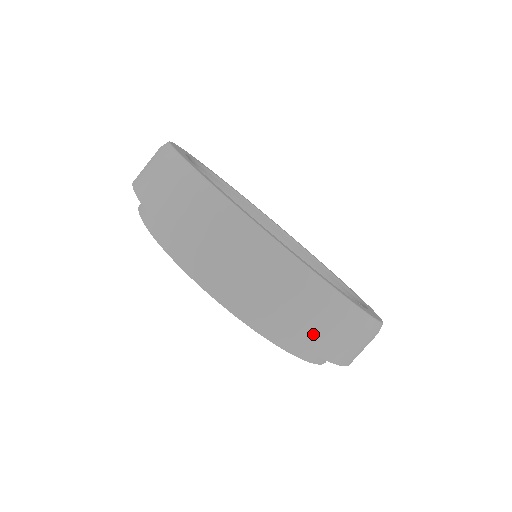
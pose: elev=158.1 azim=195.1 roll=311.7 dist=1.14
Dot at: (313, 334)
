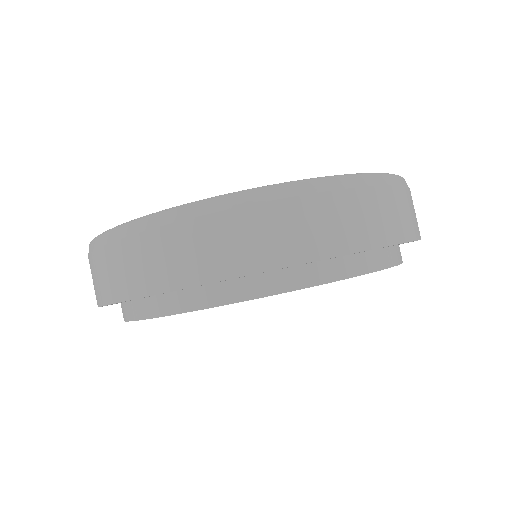
Dot at: (379, 228)
